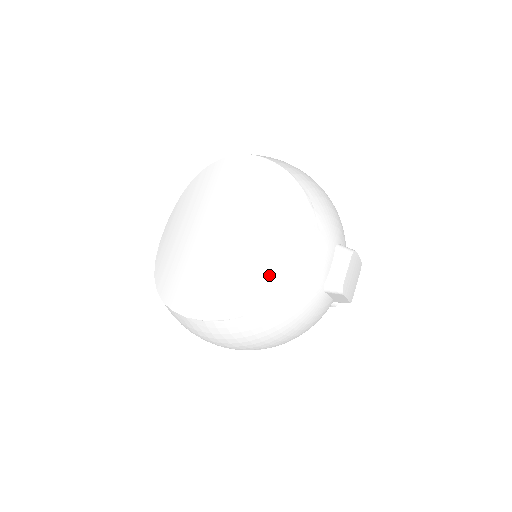
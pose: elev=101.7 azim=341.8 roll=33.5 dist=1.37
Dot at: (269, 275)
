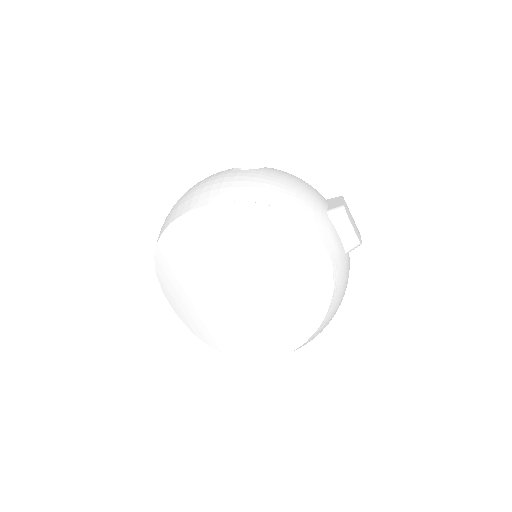
Dot at: (310, 290)
